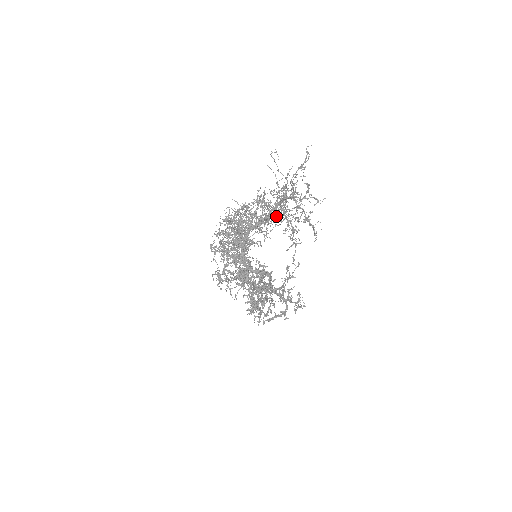
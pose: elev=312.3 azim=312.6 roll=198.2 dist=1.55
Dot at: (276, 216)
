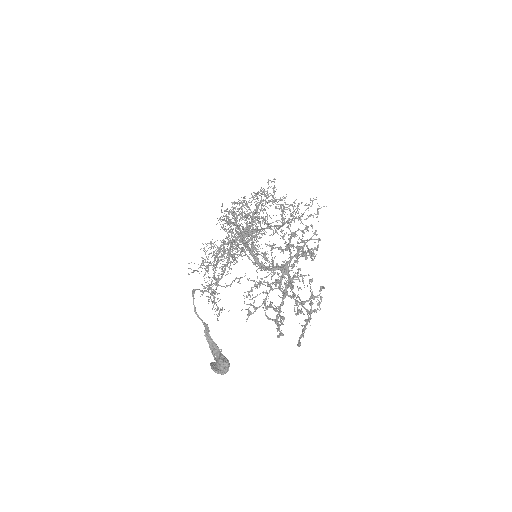
Dot at: occluded
